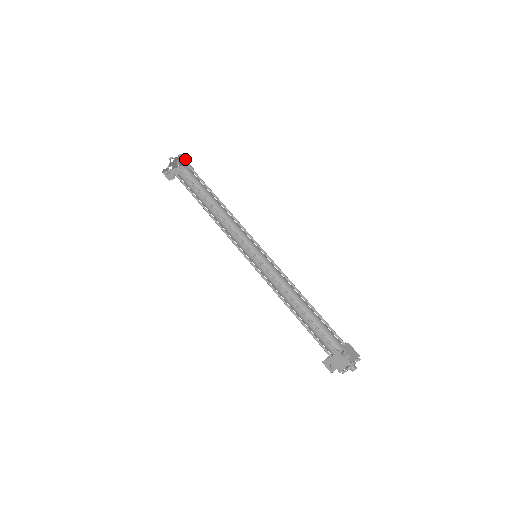
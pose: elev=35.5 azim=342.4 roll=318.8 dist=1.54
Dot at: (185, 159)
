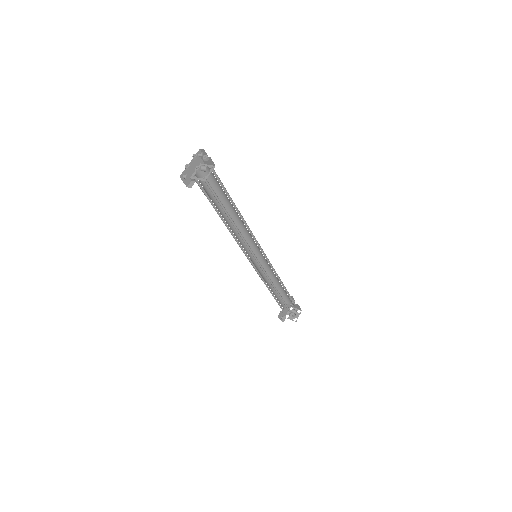
Dot at: (210, 160)
